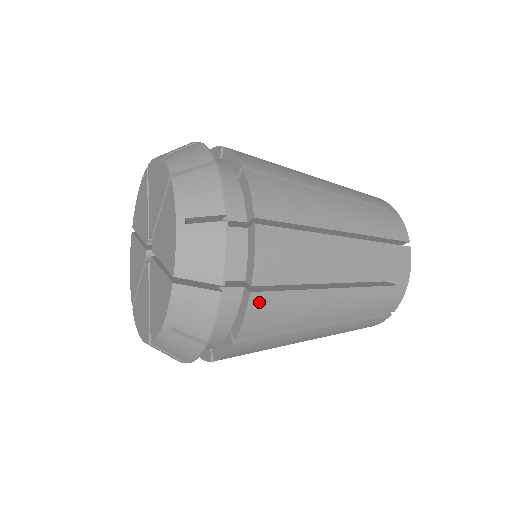
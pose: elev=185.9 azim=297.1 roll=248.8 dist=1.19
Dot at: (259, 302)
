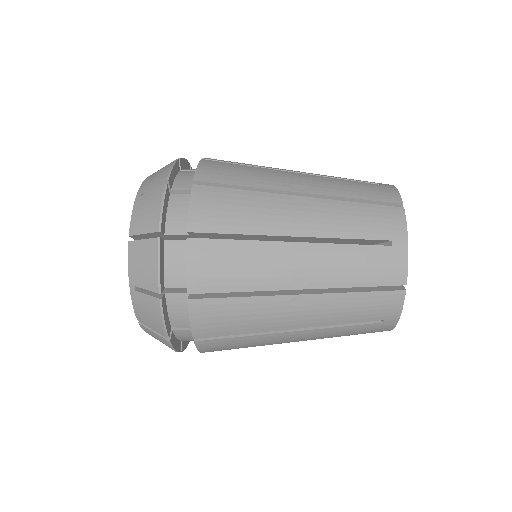
Dot at: (199, 249)
